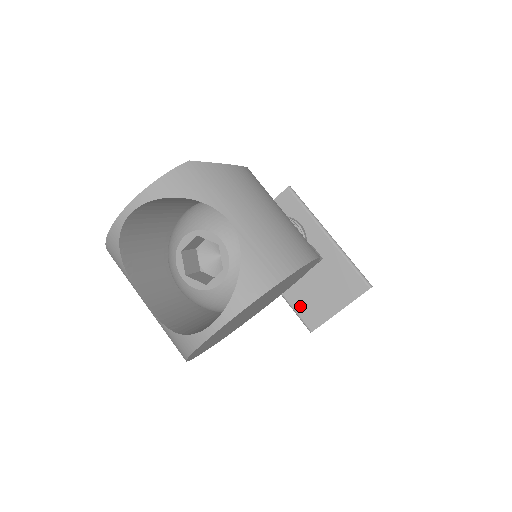
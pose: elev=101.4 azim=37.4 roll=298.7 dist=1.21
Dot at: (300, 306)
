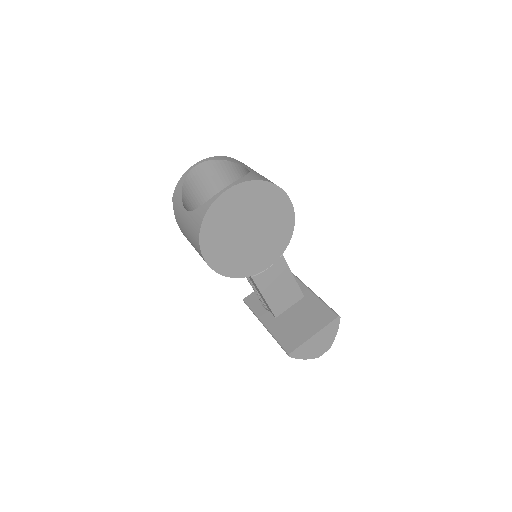
Dot at: (283, 336)
